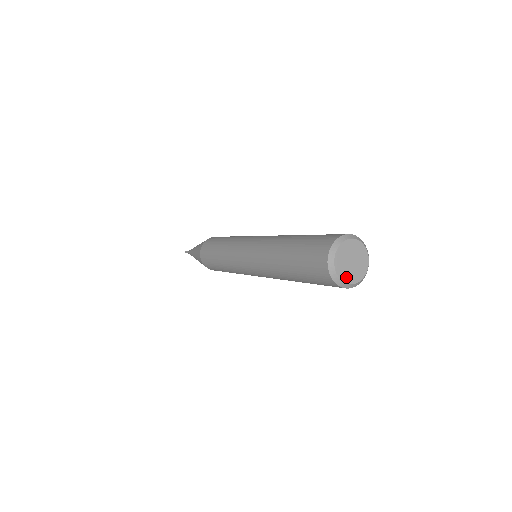
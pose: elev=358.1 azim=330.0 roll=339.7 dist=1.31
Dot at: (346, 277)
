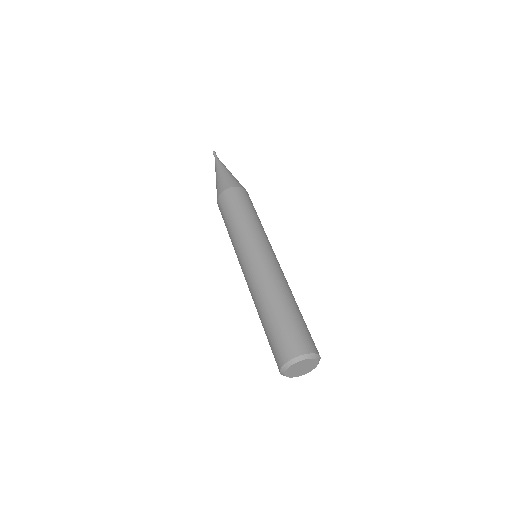
Dot at: (294, 375)
